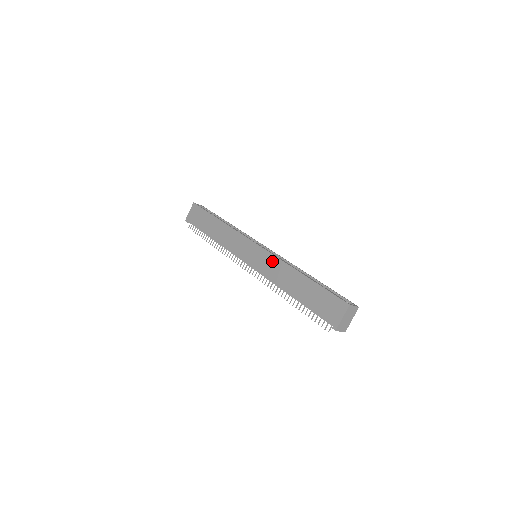
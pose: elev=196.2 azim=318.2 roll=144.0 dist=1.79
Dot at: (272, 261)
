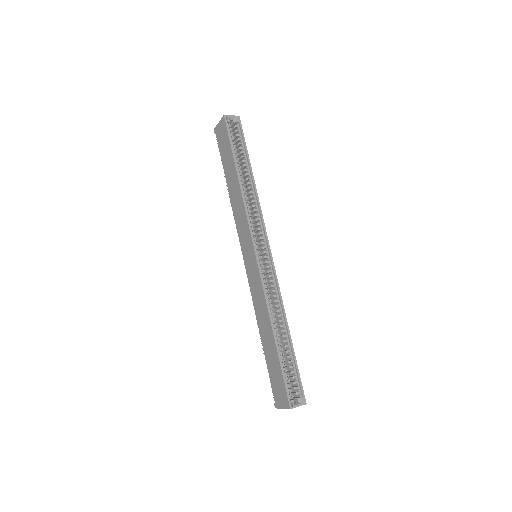
Dot at: (259, 289)
